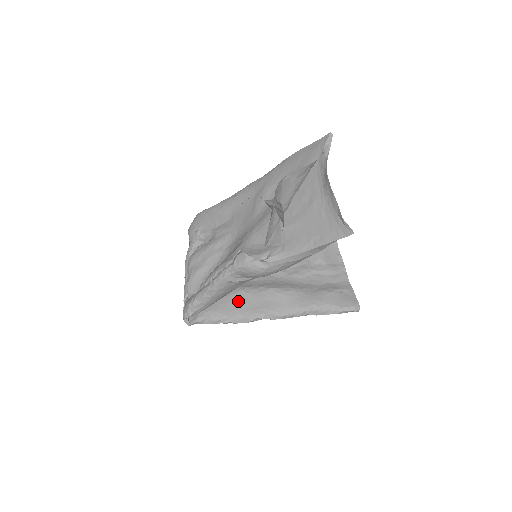
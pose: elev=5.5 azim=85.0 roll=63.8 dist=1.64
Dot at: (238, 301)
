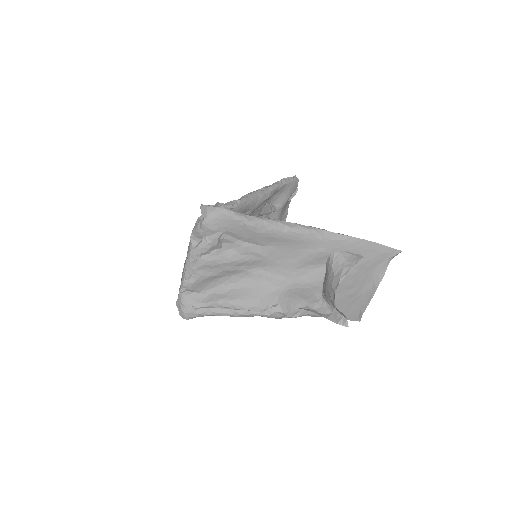
Dot at: occluded
